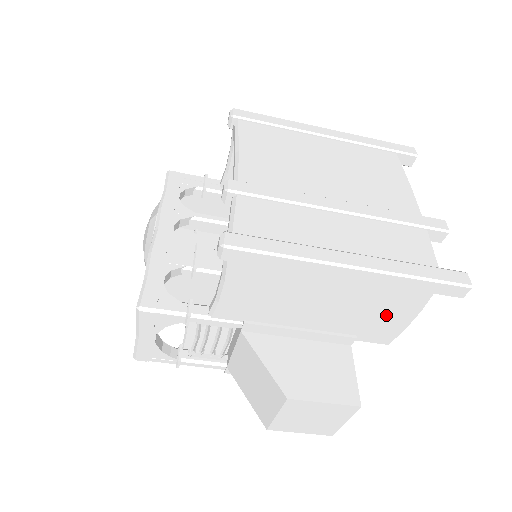
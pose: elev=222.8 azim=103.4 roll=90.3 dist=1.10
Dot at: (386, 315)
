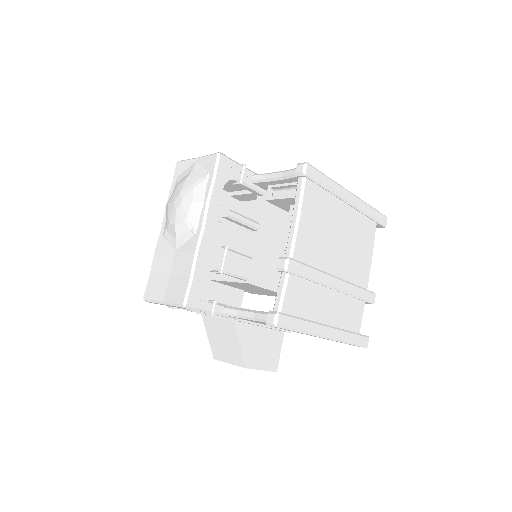
Dot at: occluded
